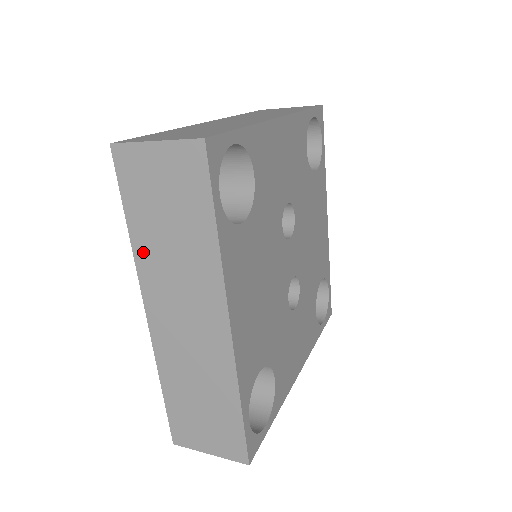
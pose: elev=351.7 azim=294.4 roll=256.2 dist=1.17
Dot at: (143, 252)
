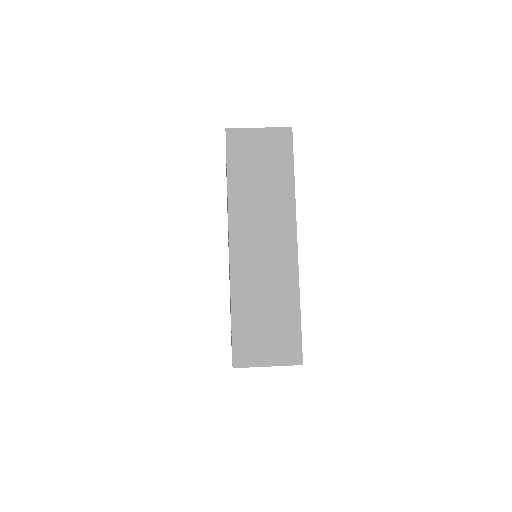
Dot at: (236, 197)
